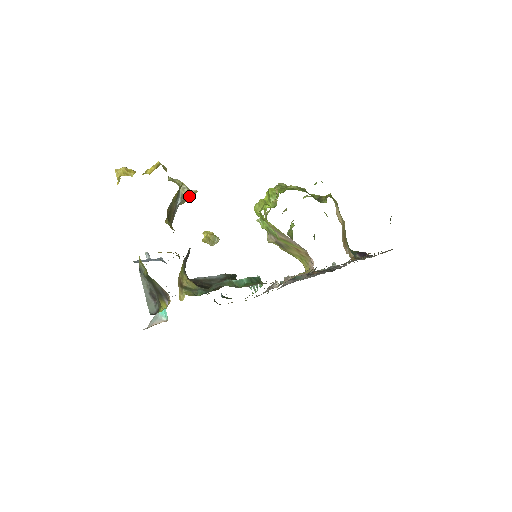
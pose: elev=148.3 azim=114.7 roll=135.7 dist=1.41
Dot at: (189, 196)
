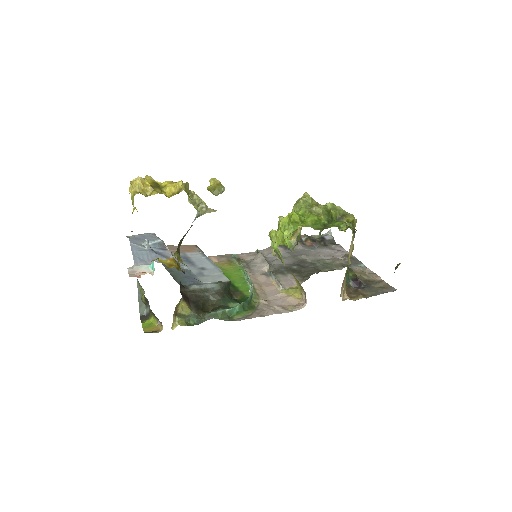
Dot at: (206, 212)
